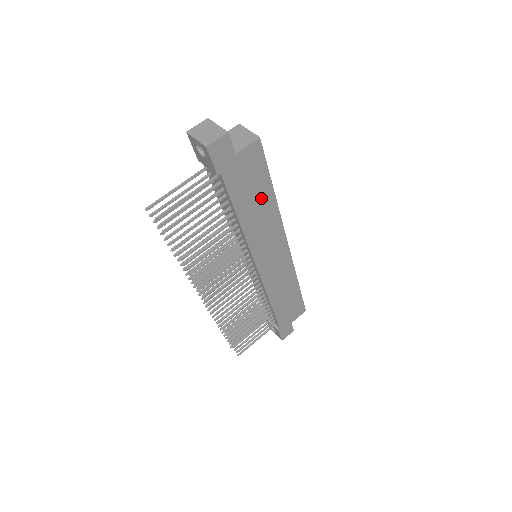
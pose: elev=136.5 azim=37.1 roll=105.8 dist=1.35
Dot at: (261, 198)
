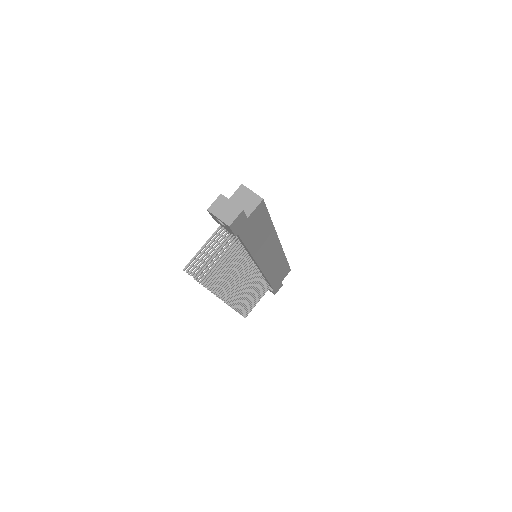
Dot at: (263, 230)
